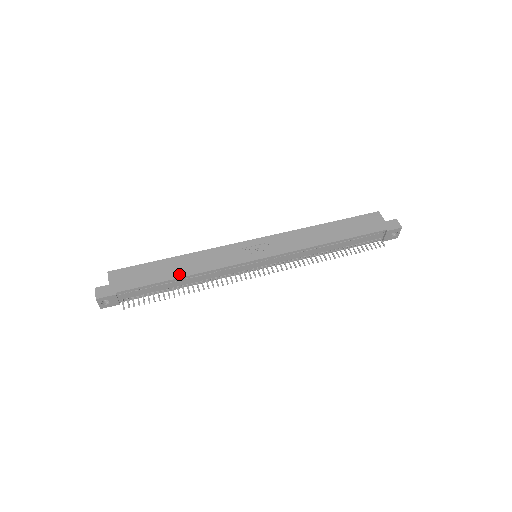
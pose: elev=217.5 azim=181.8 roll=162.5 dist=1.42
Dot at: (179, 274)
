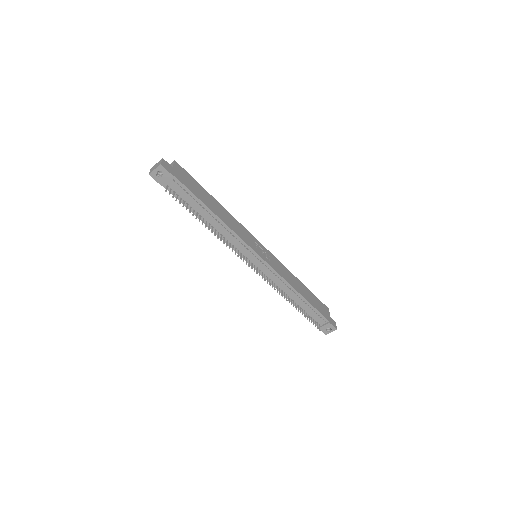
Dot at: (216, 212)
